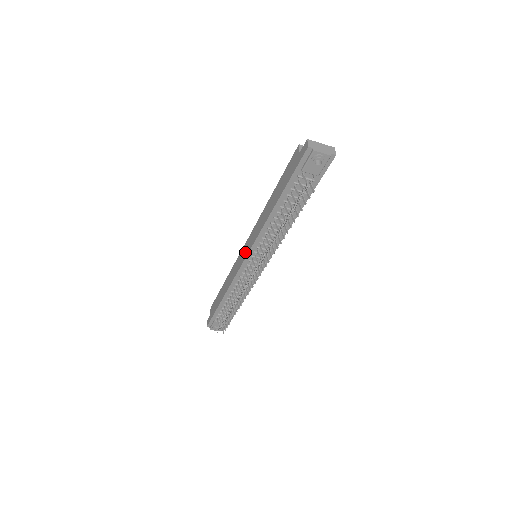
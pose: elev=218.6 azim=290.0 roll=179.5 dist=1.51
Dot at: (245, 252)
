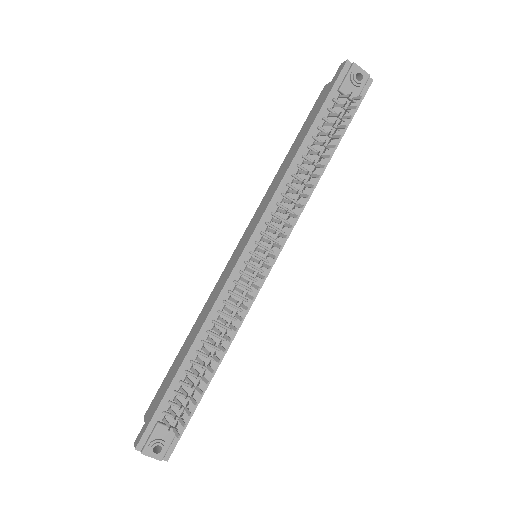
Dot at: (242, 245)
